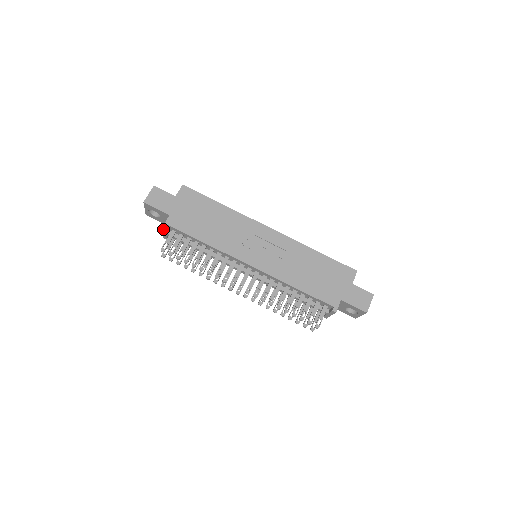
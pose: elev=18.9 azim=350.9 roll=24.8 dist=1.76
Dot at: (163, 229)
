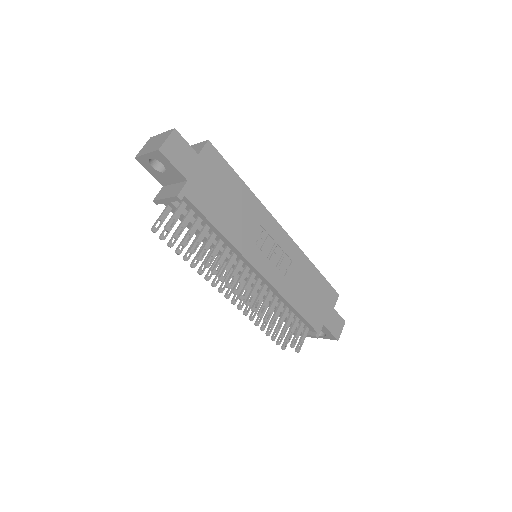
Dot at: (173, 197)
